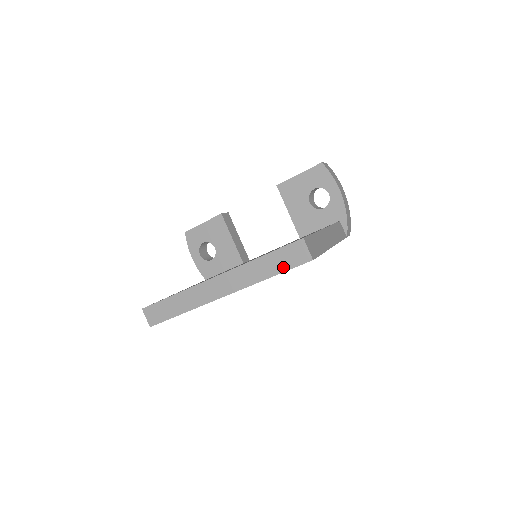
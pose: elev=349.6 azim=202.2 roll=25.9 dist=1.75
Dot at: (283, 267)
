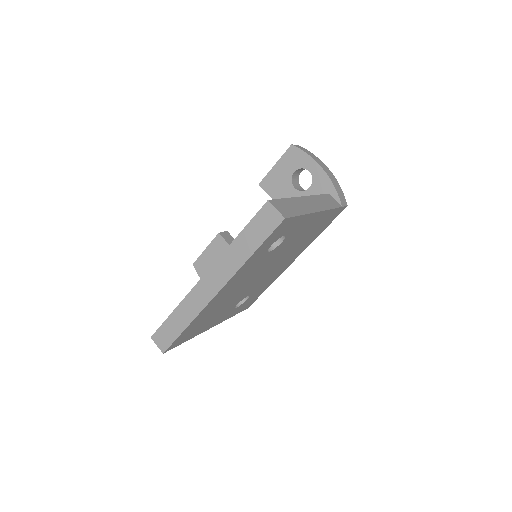
Dot at: (260, 238)
